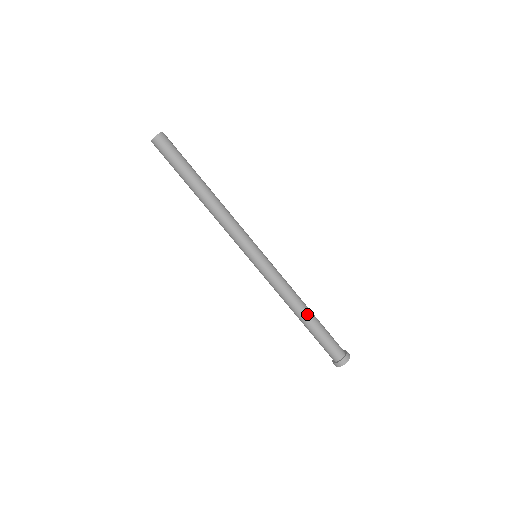
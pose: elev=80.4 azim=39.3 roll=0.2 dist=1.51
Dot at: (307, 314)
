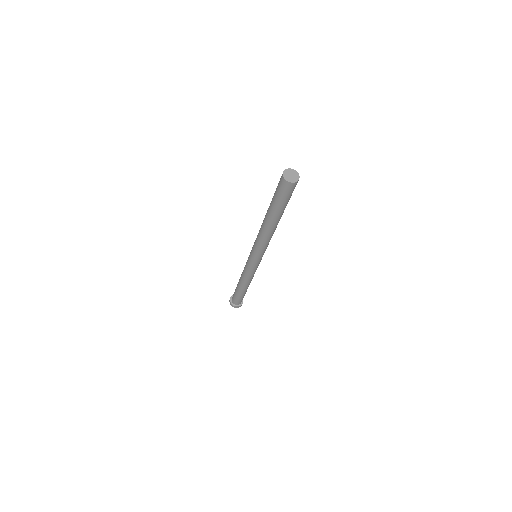
Dot at: (242, 288)
